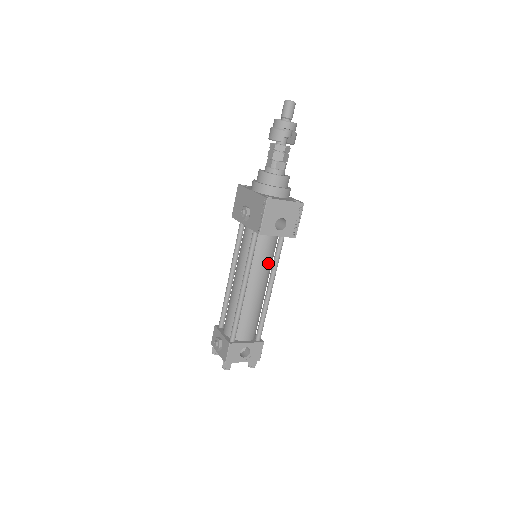
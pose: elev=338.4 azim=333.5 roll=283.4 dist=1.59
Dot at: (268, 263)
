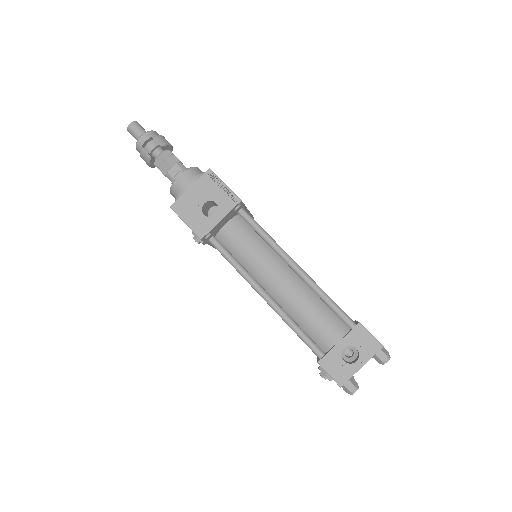
Dot at: (260, 249)
